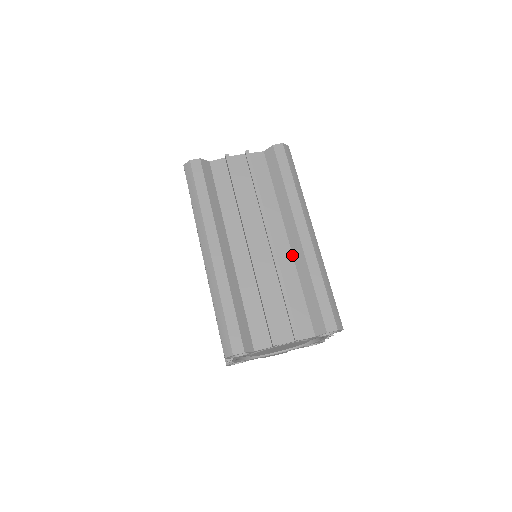
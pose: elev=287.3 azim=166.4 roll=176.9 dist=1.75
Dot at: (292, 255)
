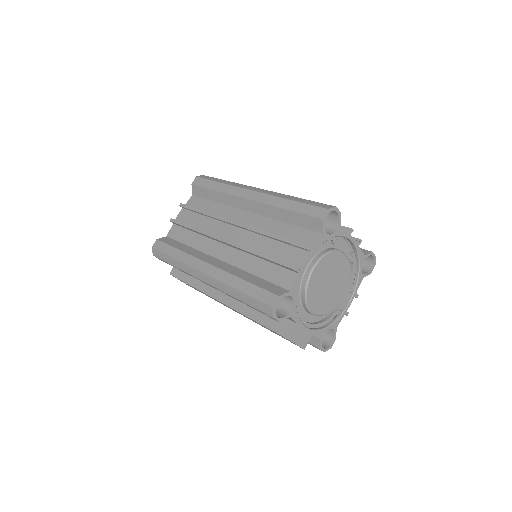
Dot at: occluded
